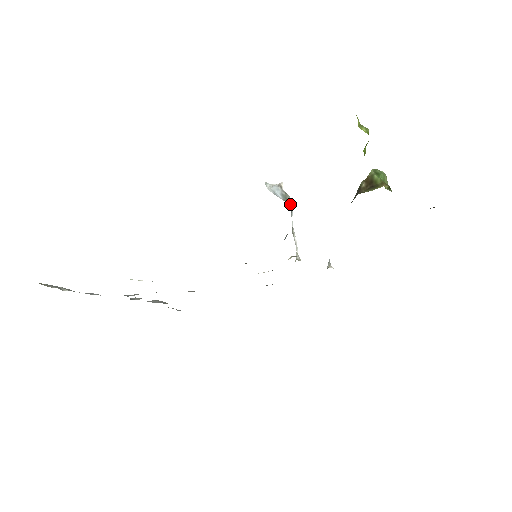
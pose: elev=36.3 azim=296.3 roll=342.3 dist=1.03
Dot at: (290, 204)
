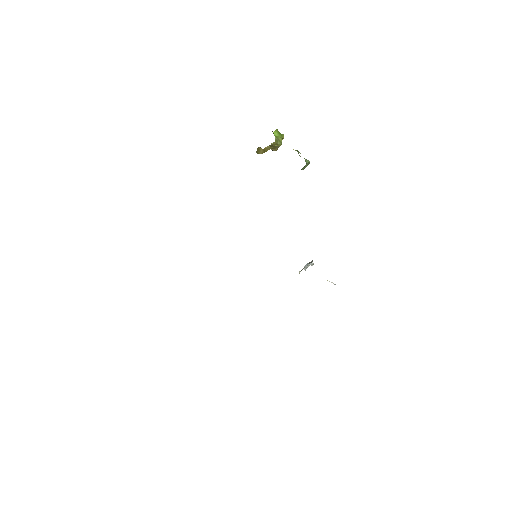
Dot at: (311, 263)
